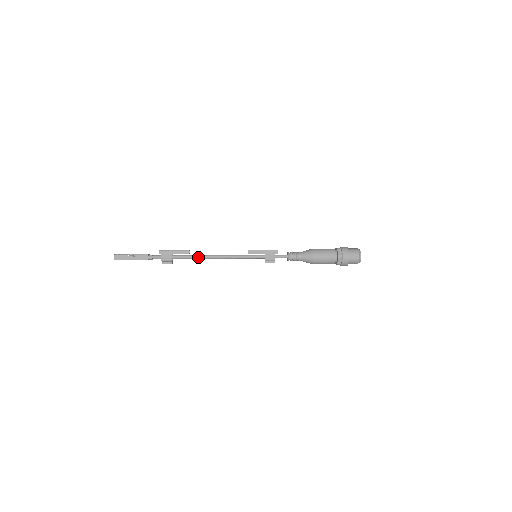
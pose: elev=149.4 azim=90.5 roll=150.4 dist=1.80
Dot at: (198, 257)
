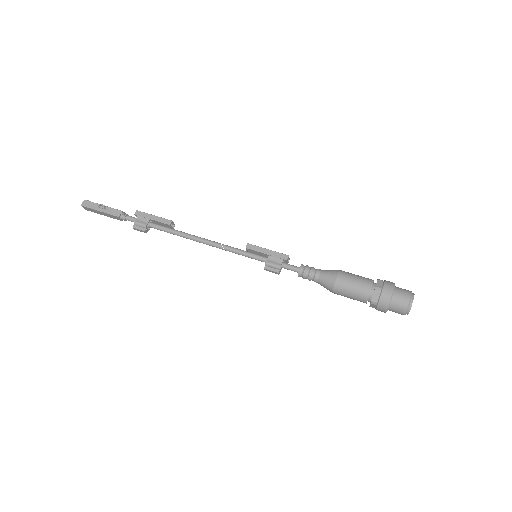
Dot at: (180, 233)
